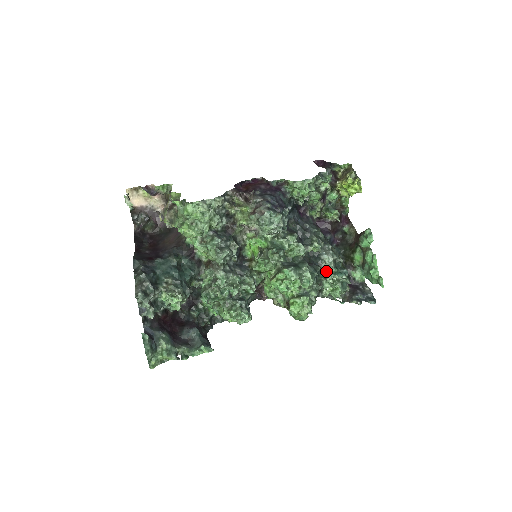
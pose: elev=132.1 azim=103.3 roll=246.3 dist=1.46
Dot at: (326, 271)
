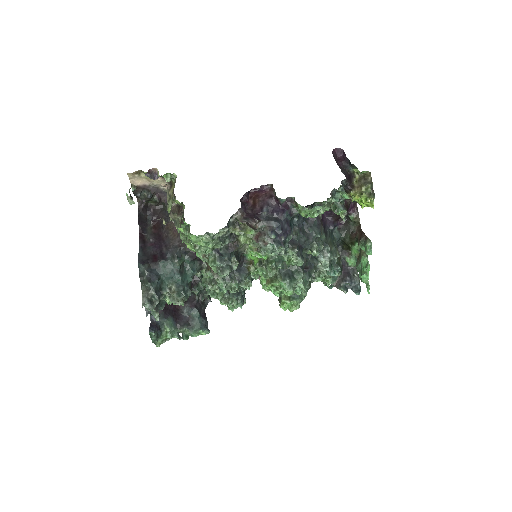
Dot at: (320, 270)
